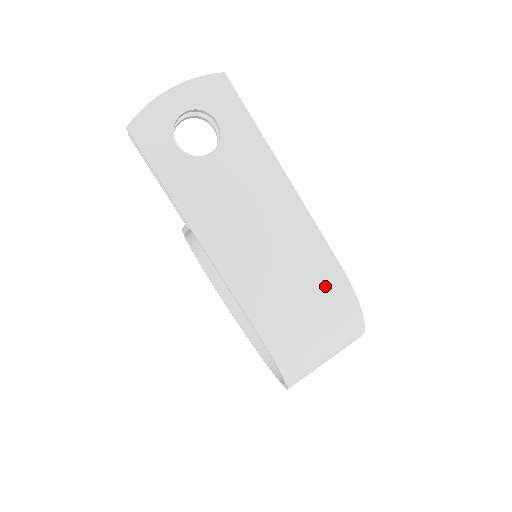
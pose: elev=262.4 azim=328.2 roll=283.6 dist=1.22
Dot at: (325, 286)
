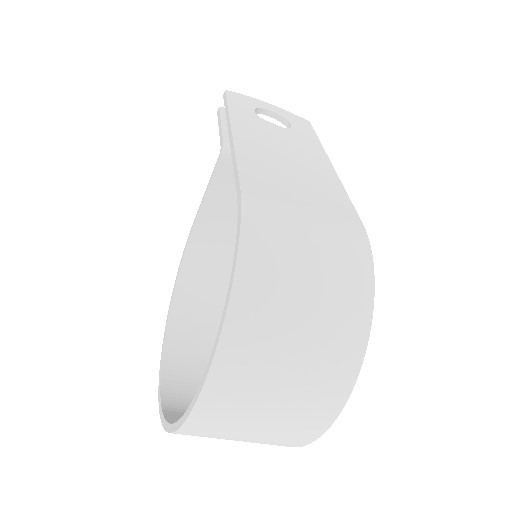
Dot at: (339, 224)
